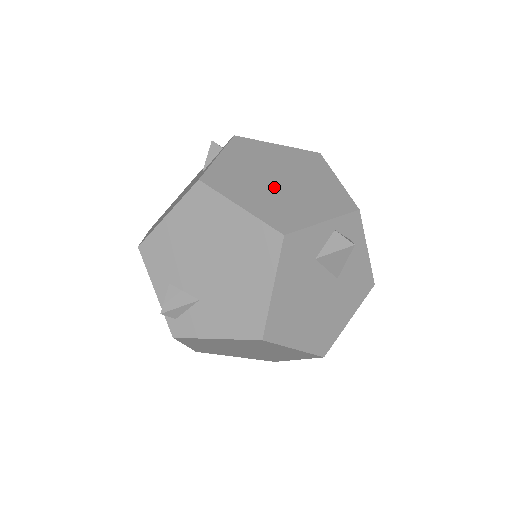
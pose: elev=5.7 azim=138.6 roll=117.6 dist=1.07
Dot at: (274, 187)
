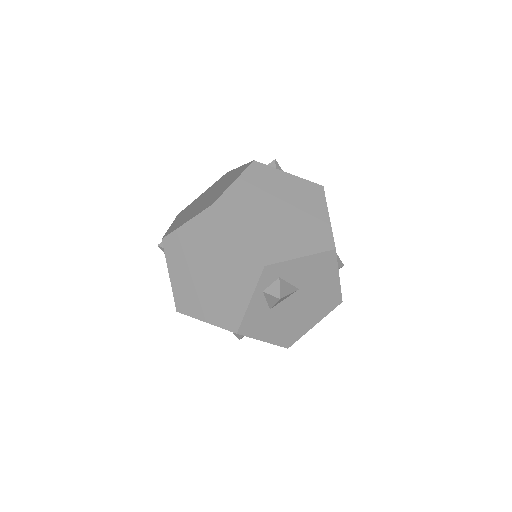
Dot at: (209, 285)
